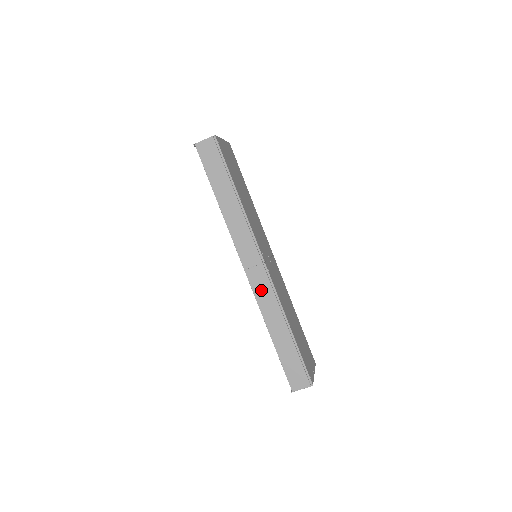
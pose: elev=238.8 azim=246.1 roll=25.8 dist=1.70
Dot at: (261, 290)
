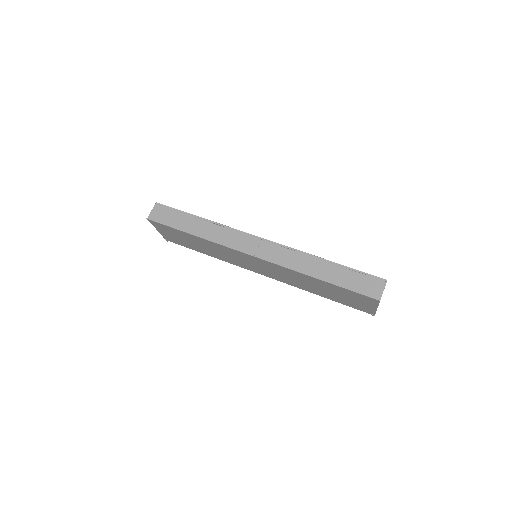
Dot at: (279, 257)
